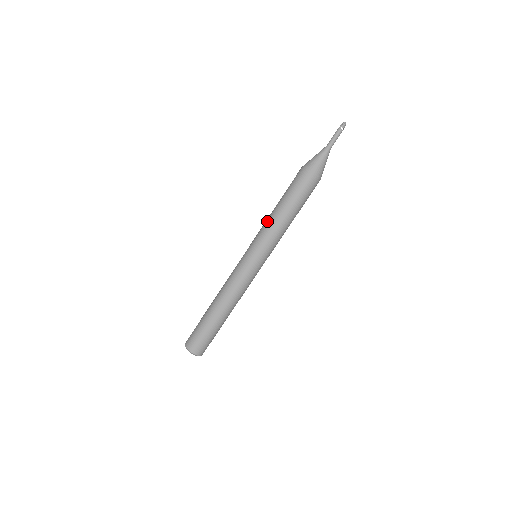
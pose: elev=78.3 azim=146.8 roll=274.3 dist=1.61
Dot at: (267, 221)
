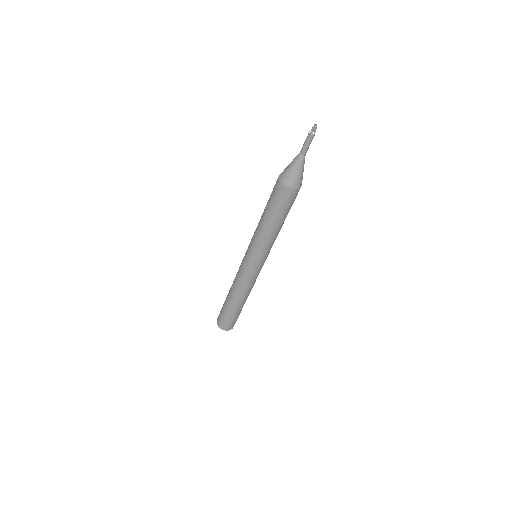
Dot at: (258, 233)
